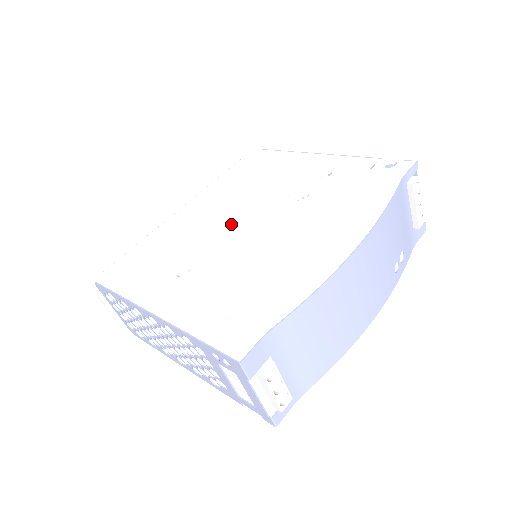
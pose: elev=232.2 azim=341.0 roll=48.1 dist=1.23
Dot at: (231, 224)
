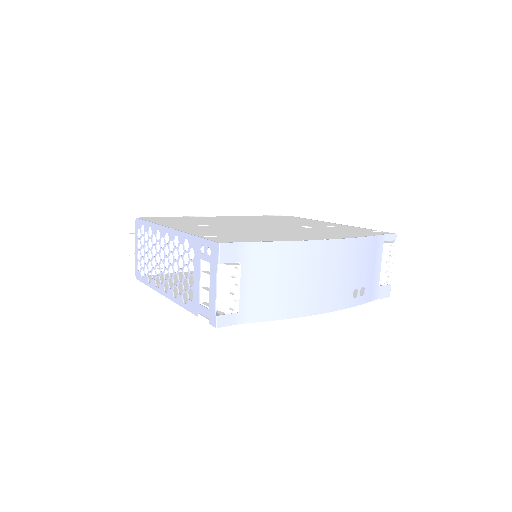
Dot at: (250, 223)
